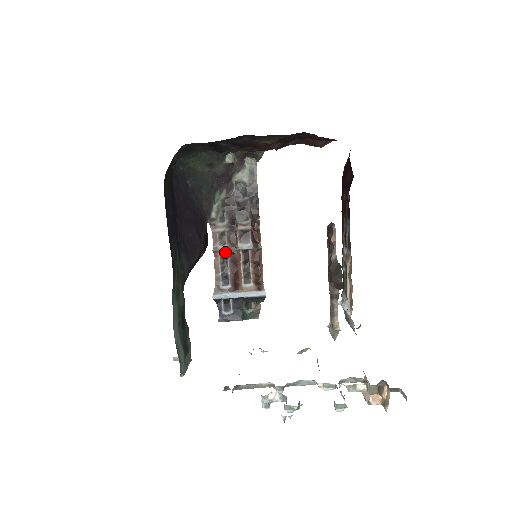
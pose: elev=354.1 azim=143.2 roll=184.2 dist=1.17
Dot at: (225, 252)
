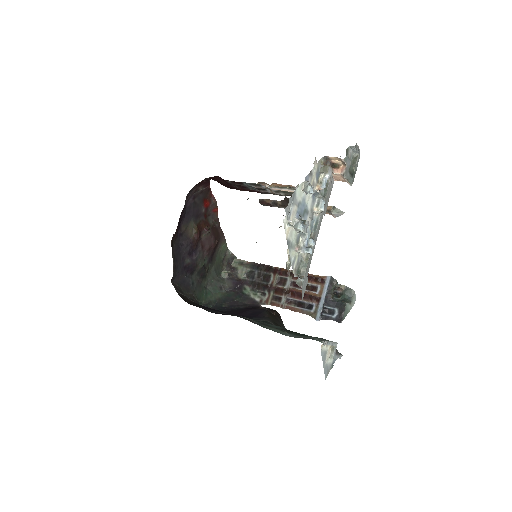
Dot at: (287, 300)
